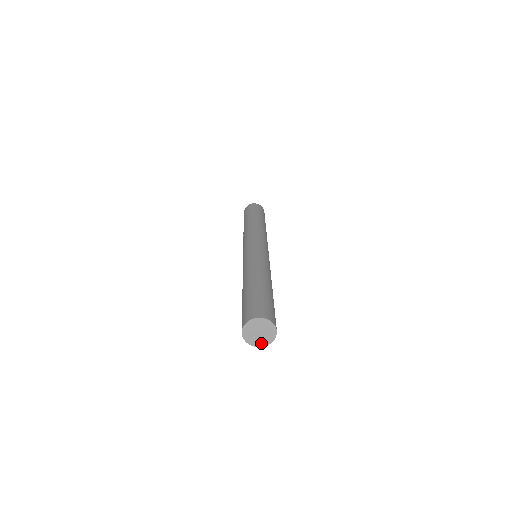
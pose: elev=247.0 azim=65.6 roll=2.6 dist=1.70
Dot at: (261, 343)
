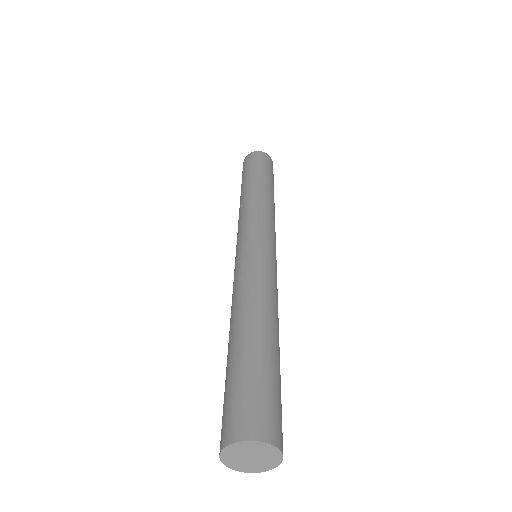
Dot at: (245, 468)
